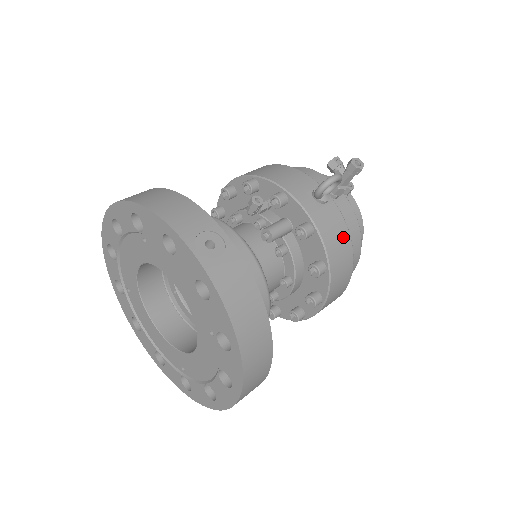
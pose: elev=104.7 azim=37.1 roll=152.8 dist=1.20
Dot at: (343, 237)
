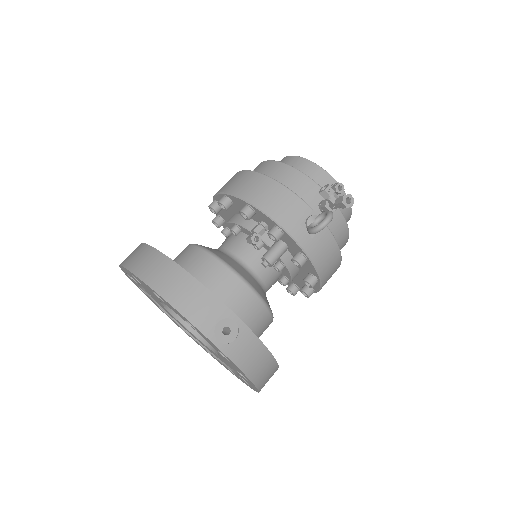
Dot at: (333, 253)
